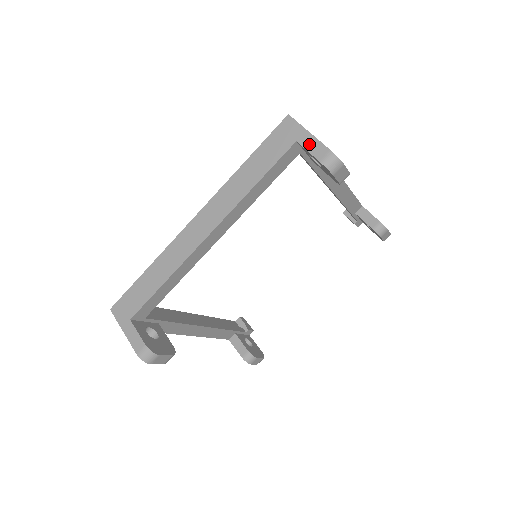
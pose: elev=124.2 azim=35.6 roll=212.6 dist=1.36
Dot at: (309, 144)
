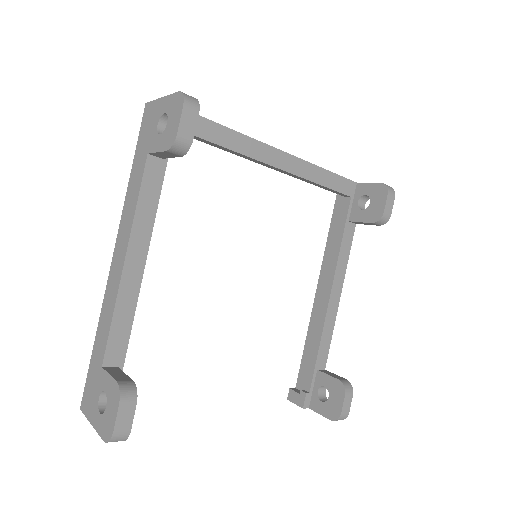
Dot at: (368, 184)
